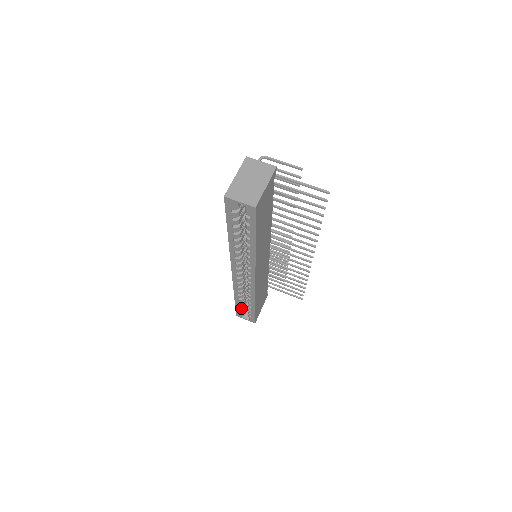
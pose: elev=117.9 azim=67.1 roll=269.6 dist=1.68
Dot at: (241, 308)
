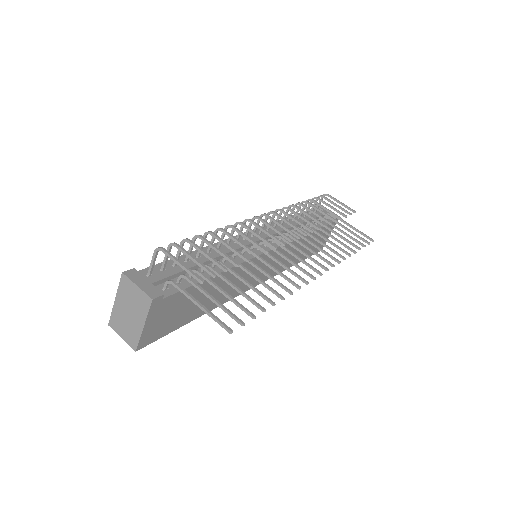
Dot at: occluded
